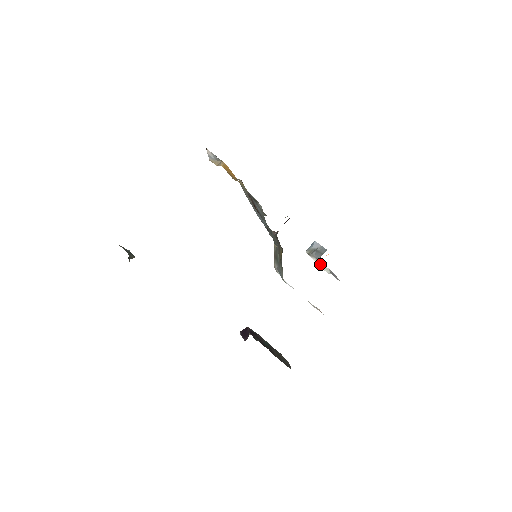
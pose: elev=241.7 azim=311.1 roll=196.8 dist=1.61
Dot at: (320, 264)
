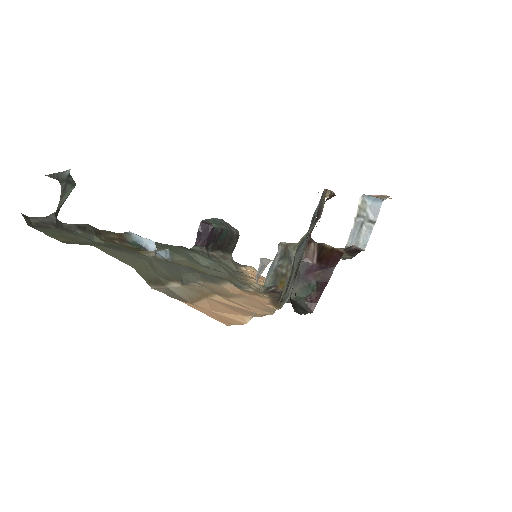
Dot at: occluded
